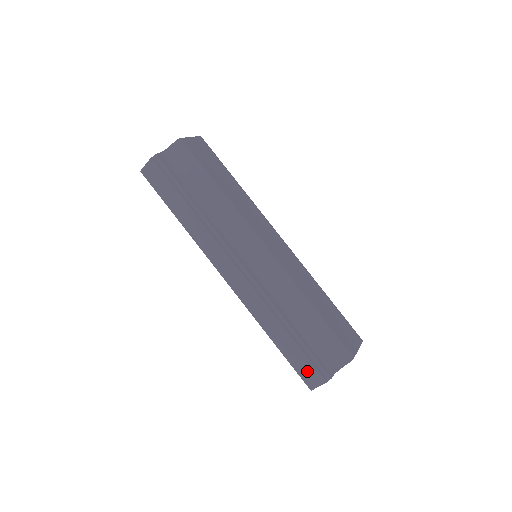
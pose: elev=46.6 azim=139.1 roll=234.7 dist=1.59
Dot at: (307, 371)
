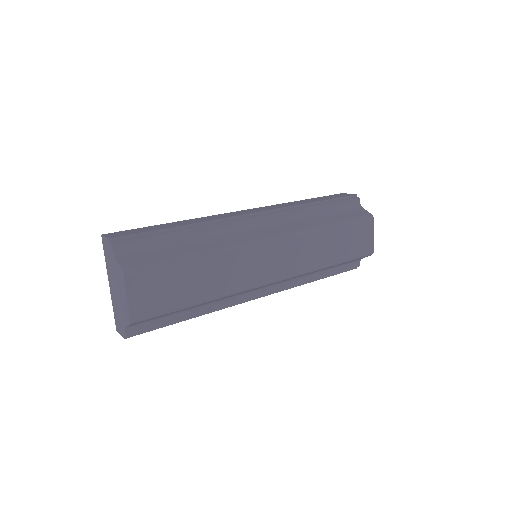
Dot at: occluded
